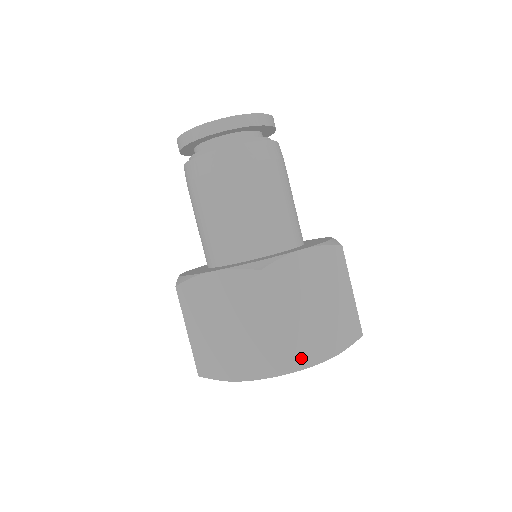
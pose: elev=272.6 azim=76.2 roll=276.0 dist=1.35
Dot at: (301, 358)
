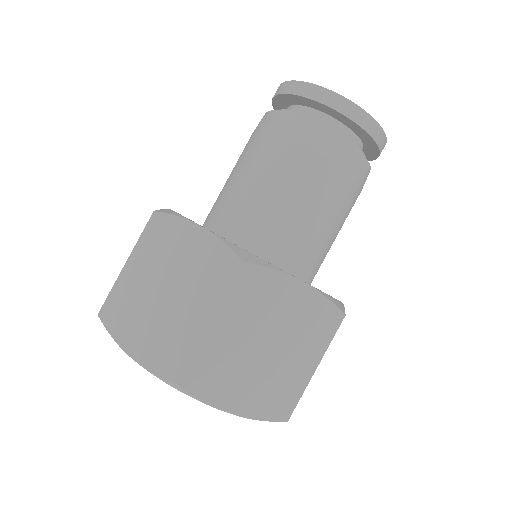
Dot at: (205, 386)
